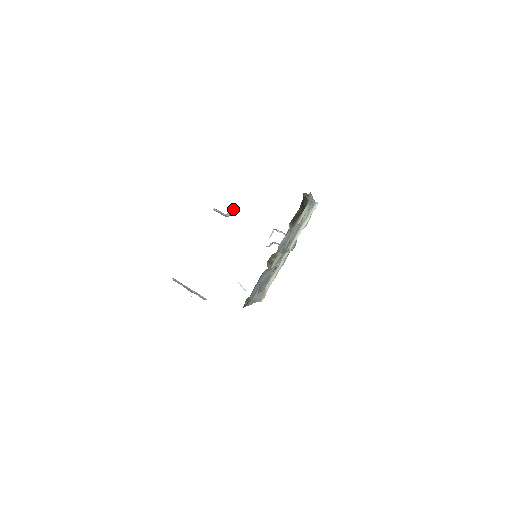
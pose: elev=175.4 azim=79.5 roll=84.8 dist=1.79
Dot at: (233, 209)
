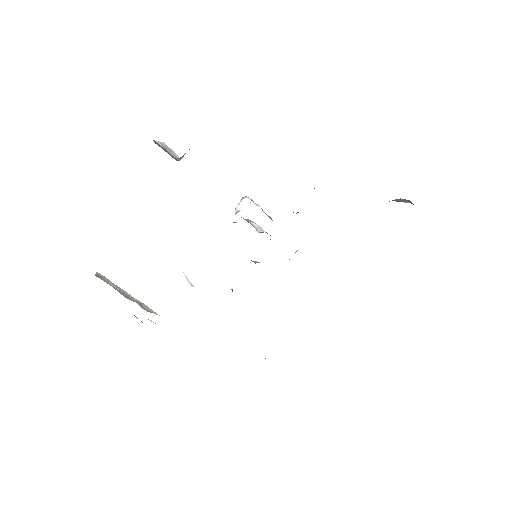
Dot at: occluded
